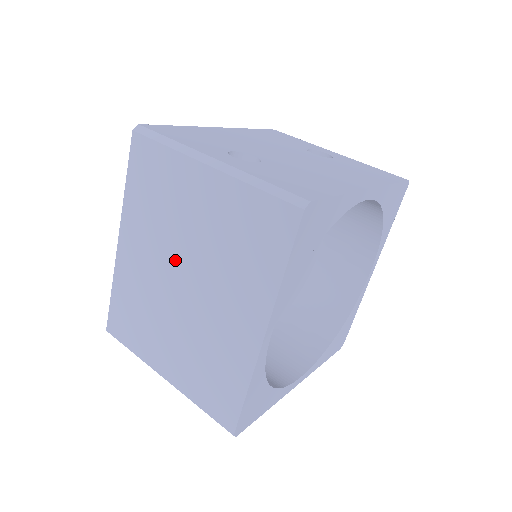
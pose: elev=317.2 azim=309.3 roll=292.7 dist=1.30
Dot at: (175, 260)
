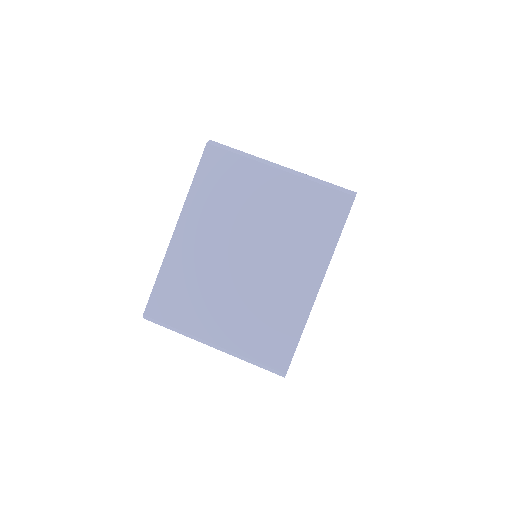
Dot at: (240, 240)
